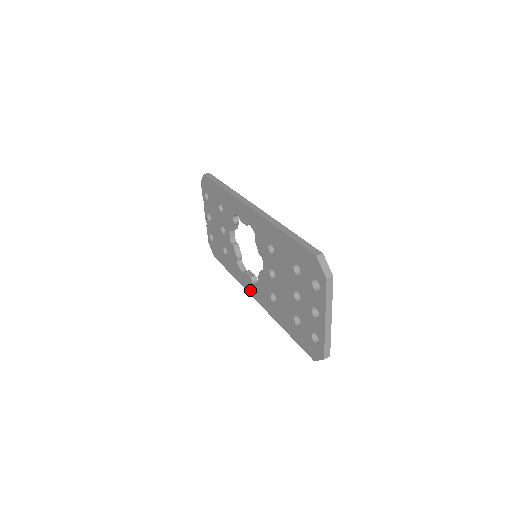
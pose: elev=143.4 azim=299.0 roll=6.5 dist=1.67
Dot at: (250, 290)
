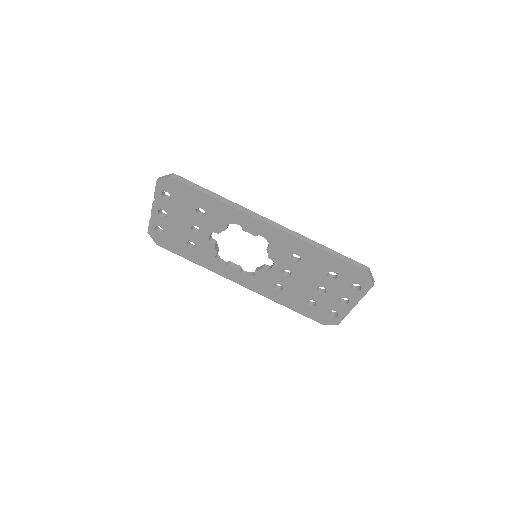
Dot at: (233, 278)
